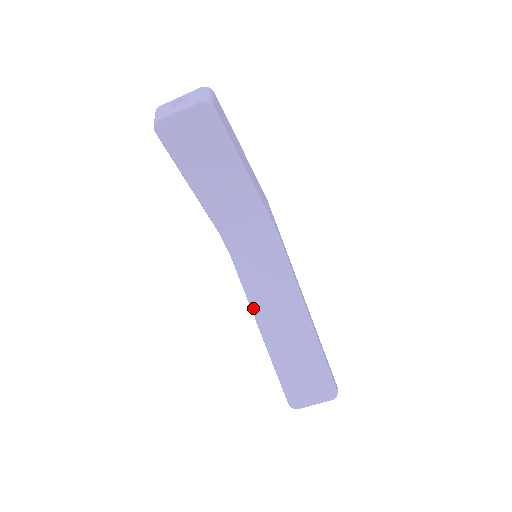
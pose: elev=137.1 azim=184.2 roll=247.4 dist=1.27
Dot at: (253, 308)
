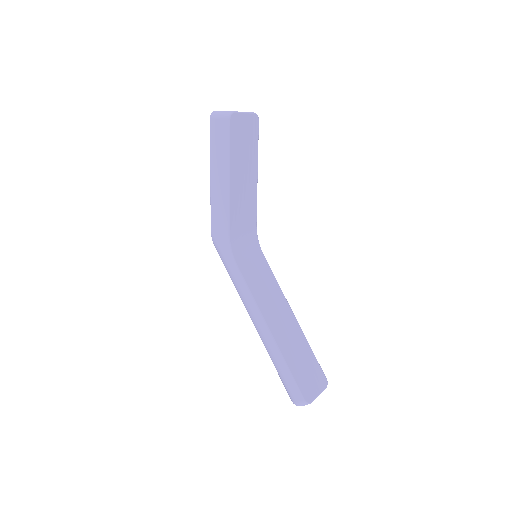
Dot at: (258, 305)
